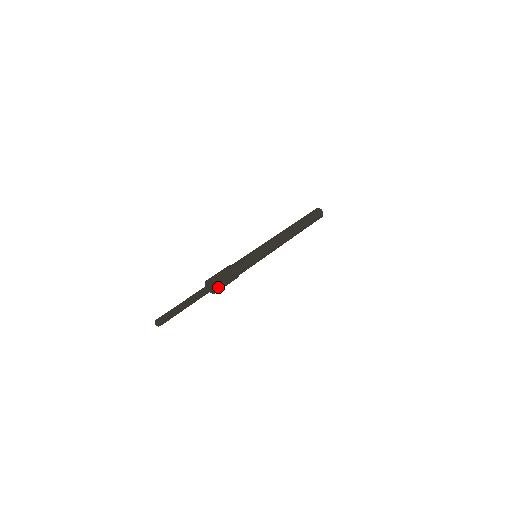
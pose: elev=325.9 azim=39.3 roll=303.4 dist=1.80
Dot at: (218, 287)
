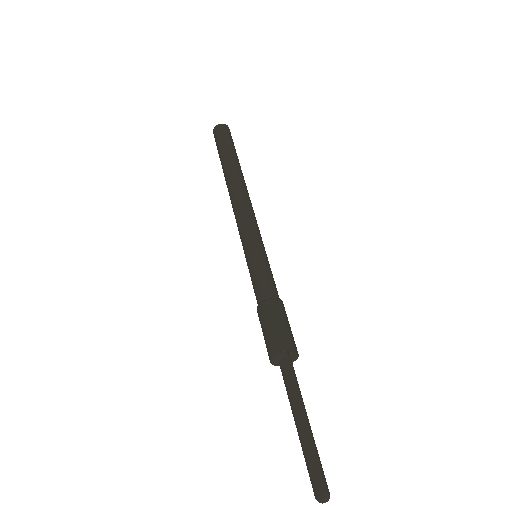
Dot at: (294, 348)
